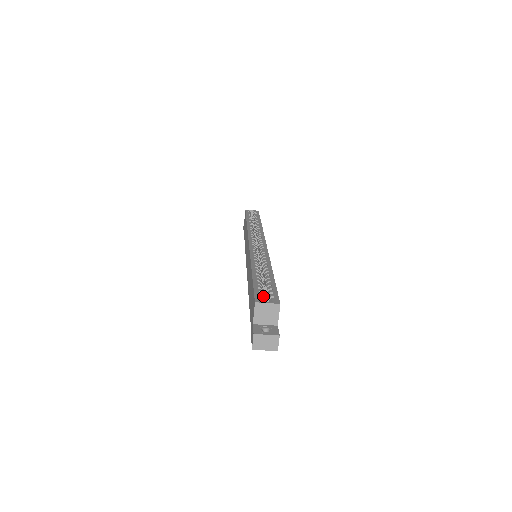
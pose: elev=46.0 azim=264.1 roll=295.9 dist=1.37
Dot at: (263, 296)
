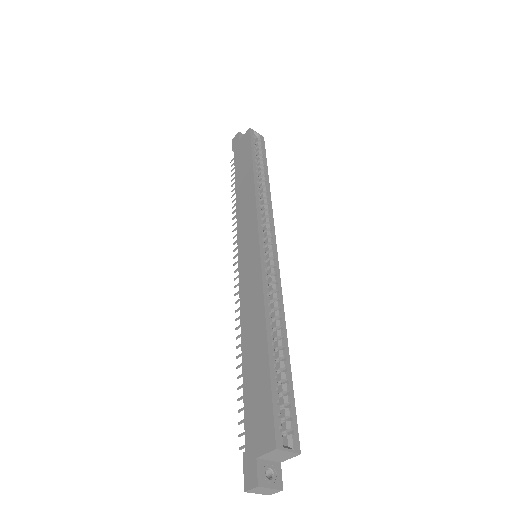
Dot at: (281, 423)
